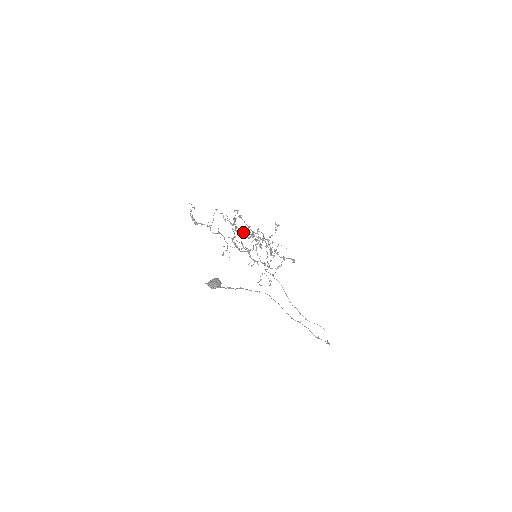
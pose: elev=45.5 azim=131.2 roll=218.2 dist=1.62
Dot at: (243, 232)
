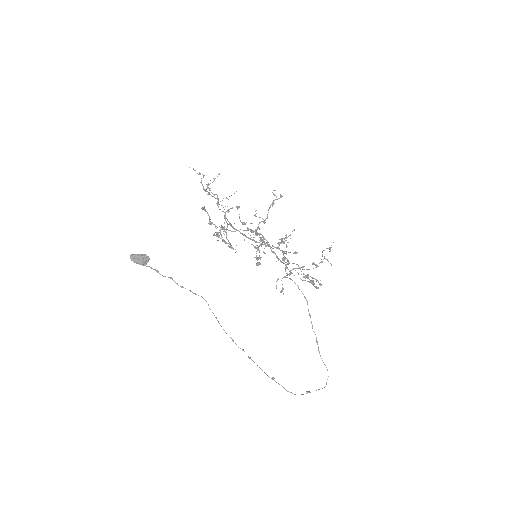
Dot at: occluded
